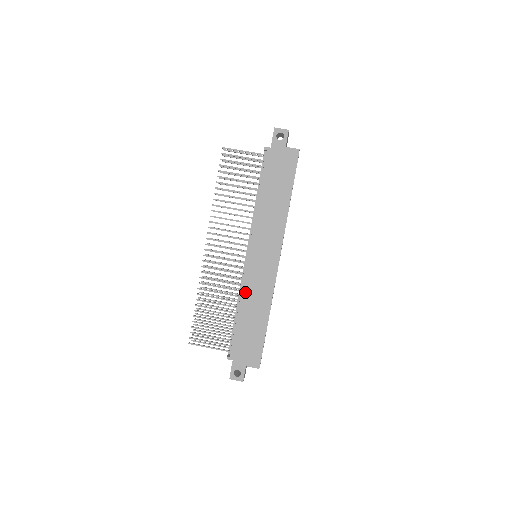
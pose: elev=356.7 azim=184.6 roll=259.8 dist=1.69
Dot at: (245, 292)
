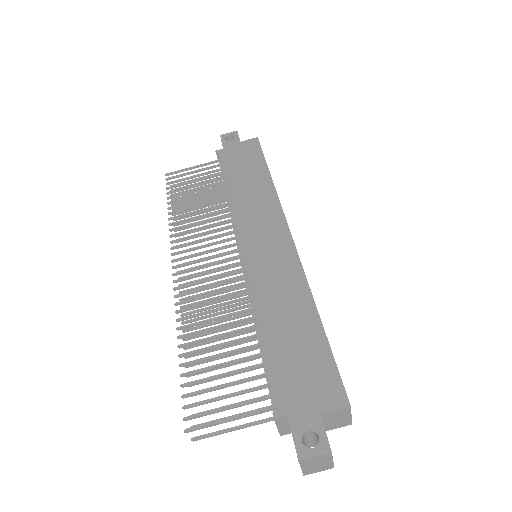
Dot at: (258, 293)
